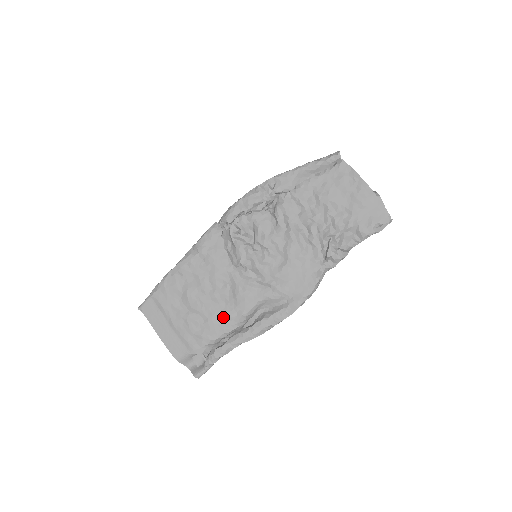
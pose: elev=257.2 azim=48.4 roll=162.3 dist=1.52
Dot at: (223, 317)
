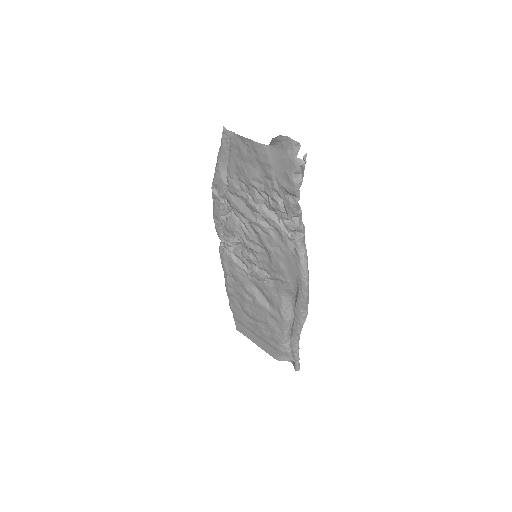
Dot at: (273, 318)
